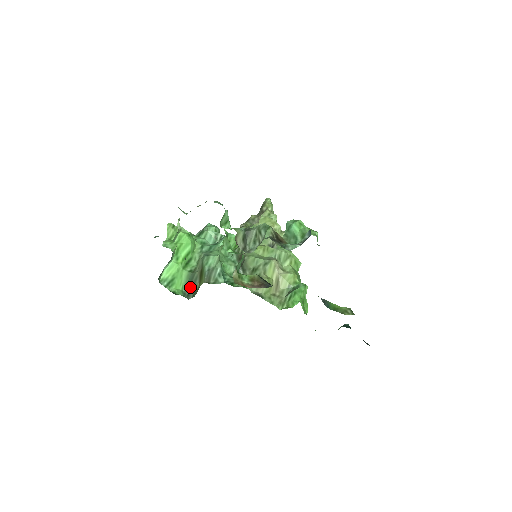
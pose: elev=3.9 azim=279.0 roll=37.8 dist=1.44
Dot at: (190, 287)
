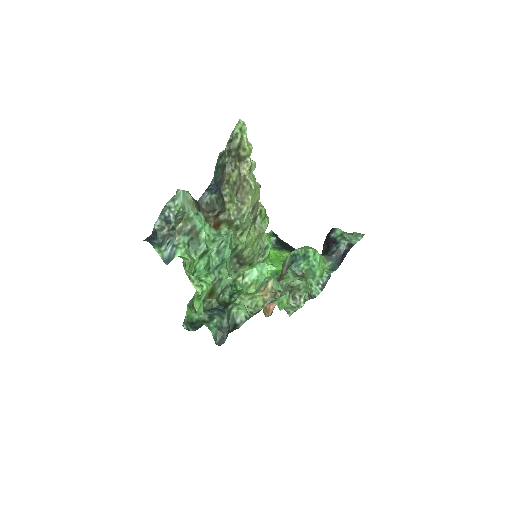
Dot at: occluded
